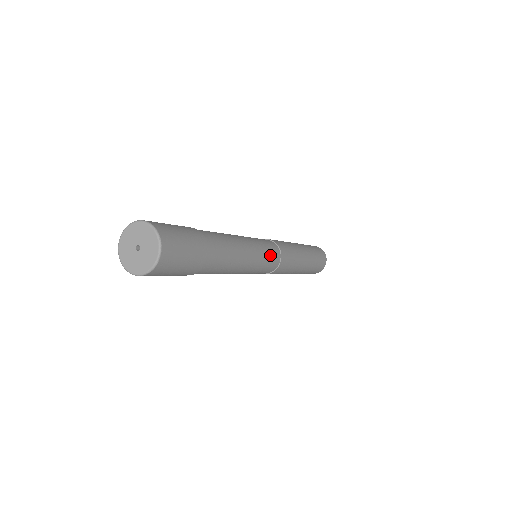
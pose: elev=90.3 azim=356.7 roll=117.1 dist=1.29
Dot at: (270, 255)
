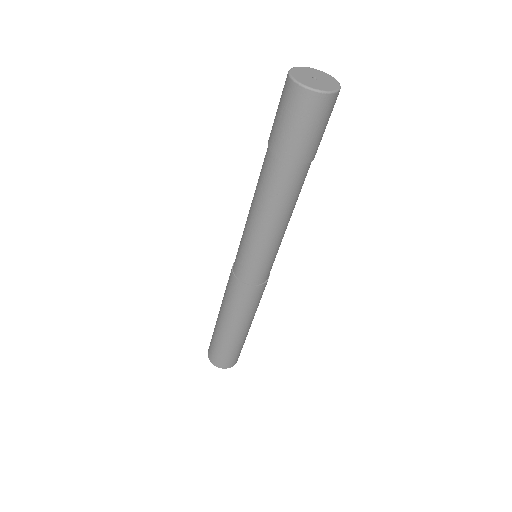
Dot at: (273, 262)
